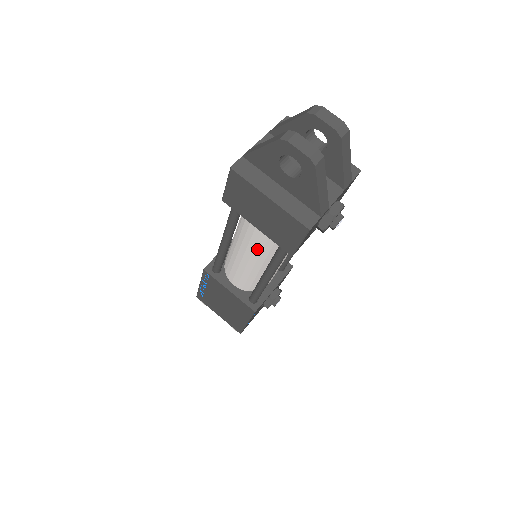
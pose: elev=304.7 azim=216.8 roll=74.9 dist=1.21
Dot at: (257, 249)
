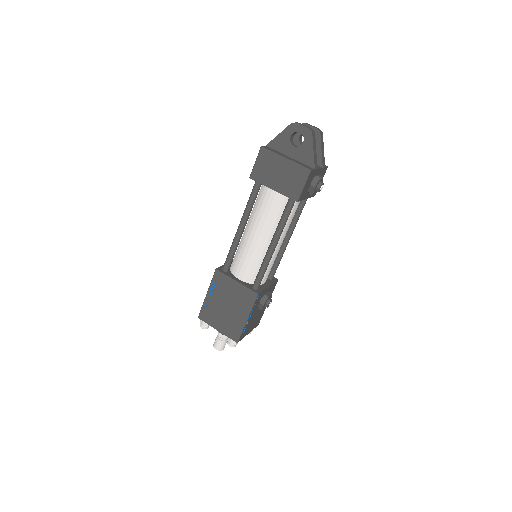
Dot at: (267, 221)
